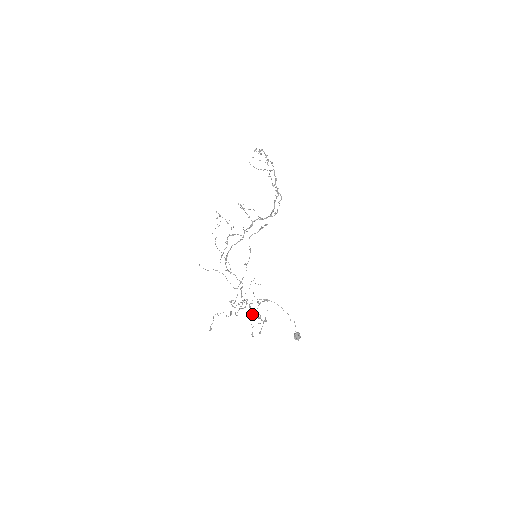
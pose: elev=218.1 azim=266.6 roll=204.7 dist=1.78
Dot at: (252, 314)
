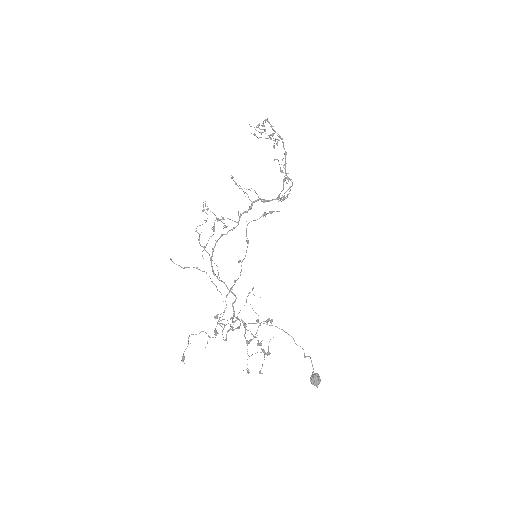
Dot at: occluded
